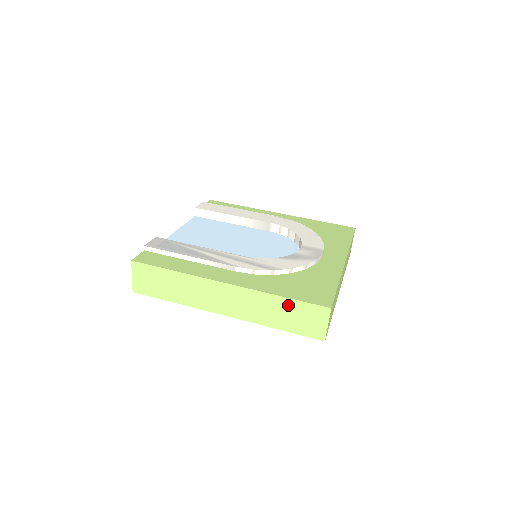
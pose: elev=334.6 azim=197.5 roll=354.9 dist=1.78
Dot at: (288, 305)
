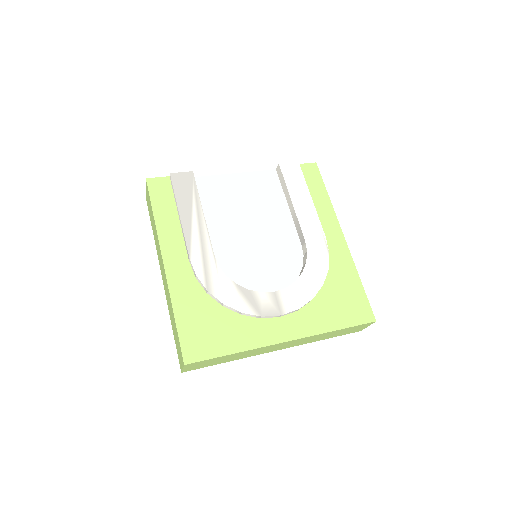
Dot at: (175, 326)
